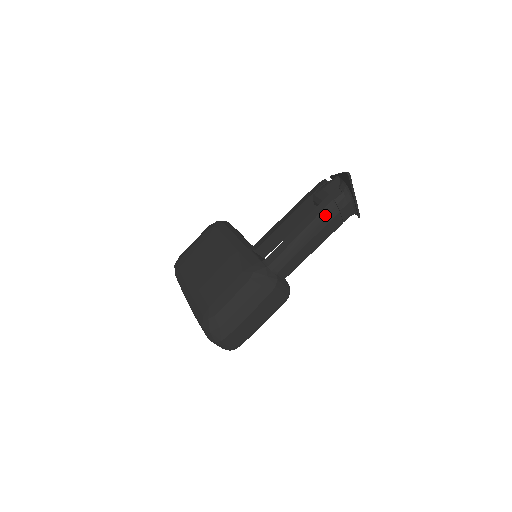
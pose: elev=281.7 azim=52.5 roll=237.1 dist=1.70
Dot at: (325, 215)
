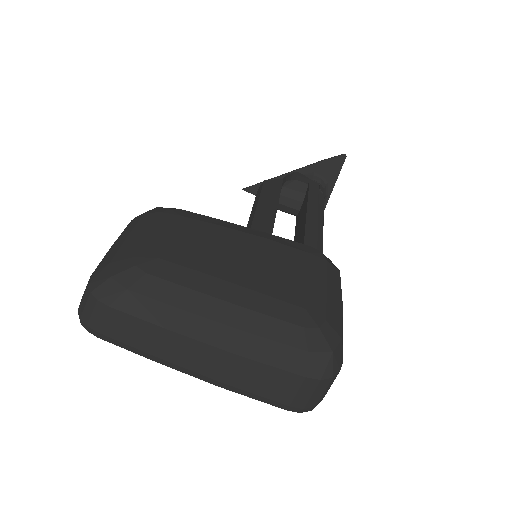
Dot at: (323, 202)
